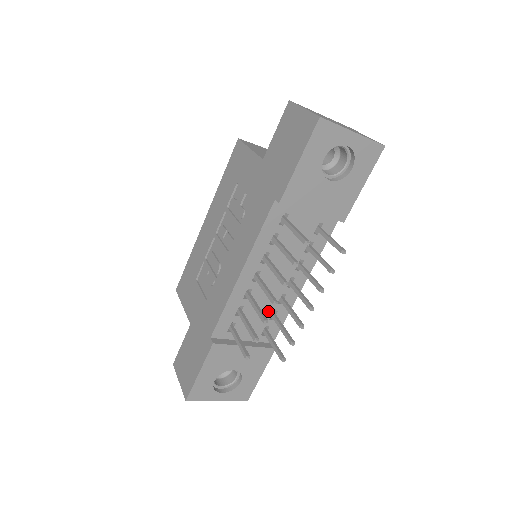
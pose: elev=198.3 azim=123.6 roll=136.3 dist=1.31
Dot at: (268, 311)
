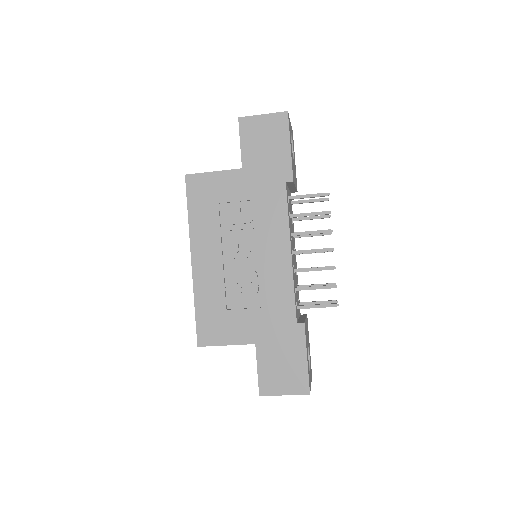
Dot at: occluded
